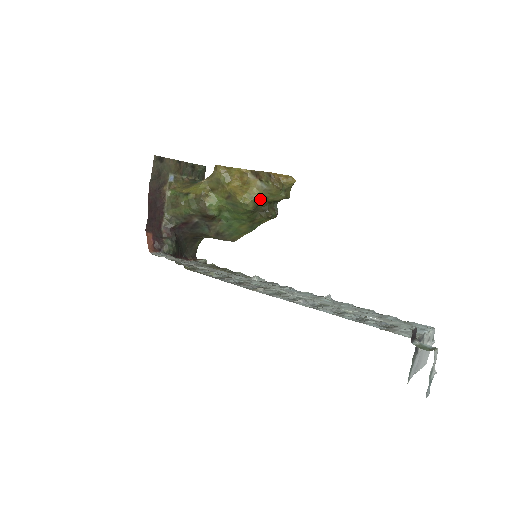
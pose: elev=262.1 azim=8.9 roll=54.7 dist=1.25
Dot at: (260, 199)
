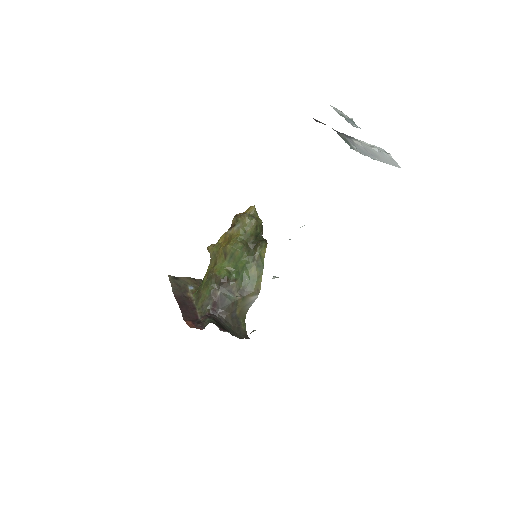
Dot at: (243, 236)
